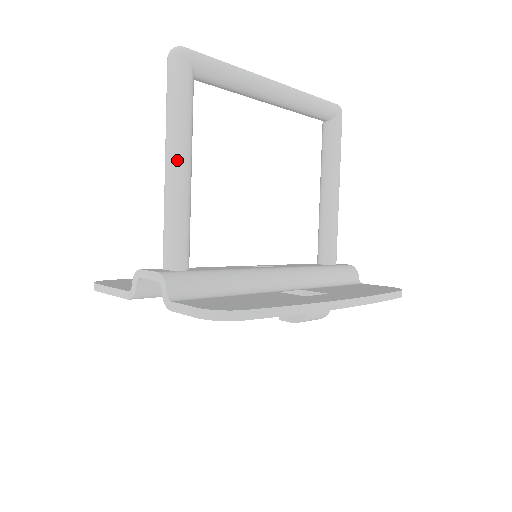
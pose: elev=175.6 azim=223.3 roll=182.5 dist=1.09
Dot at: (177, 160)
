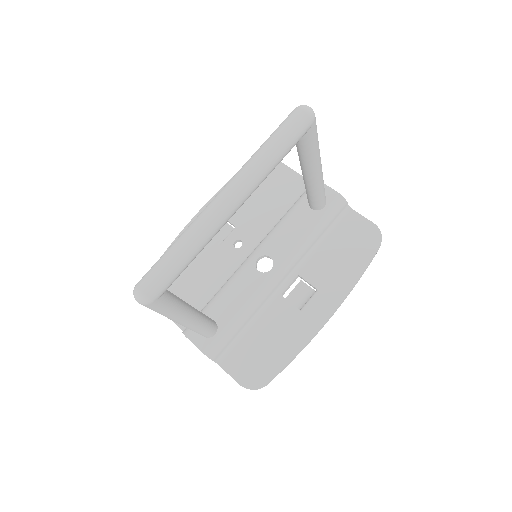
Dot at: (183, 323)
